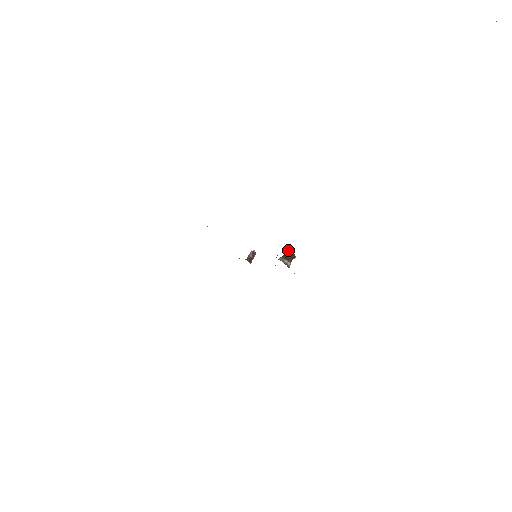
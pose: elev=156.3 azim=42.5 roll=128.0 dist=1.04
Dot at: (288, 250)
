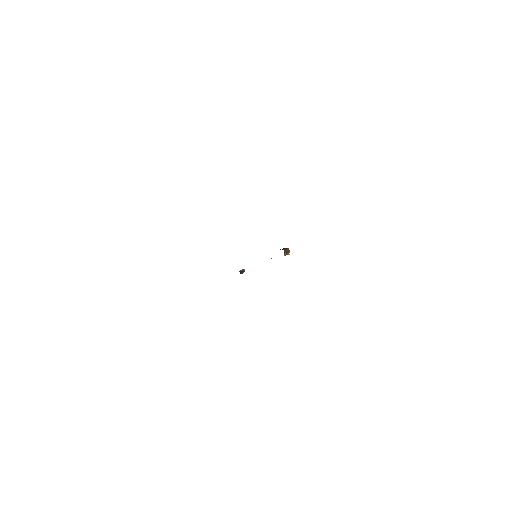
Dot at: (286, 248)
